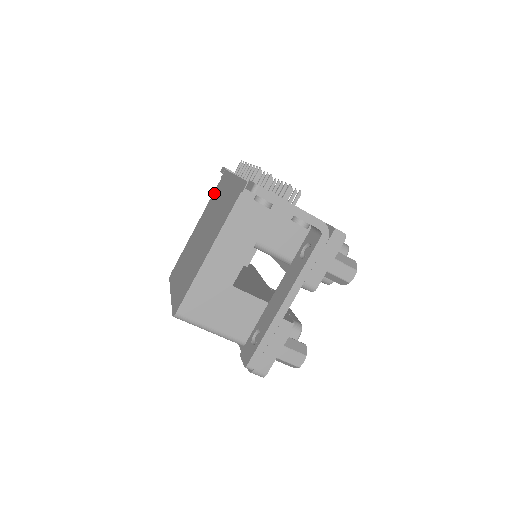
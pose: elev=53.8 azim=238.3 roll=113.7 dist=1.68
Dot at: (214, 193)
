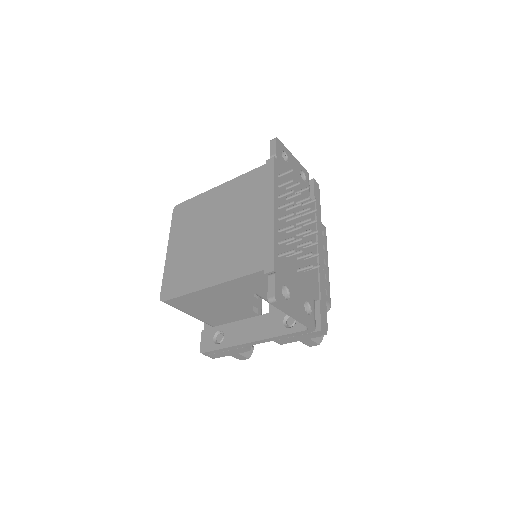
Dot at: (250, 176)
